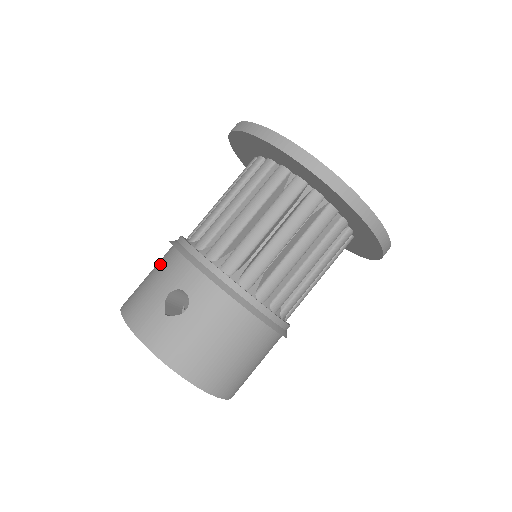
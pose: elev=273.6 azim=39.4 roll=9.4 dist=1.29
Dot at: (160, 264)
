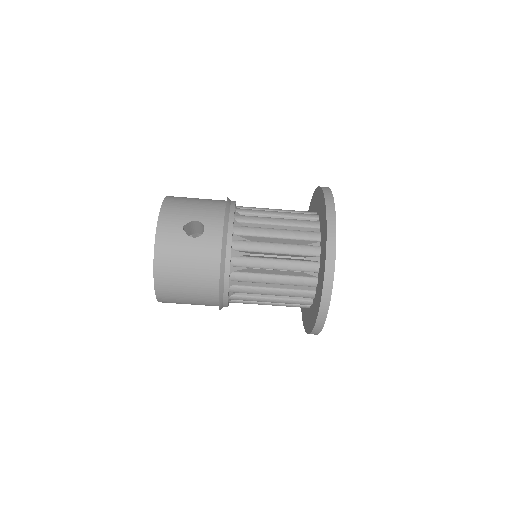
Dot at: (210, 202)
